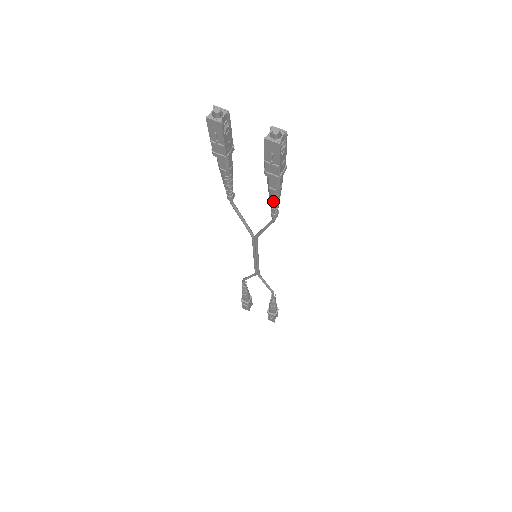
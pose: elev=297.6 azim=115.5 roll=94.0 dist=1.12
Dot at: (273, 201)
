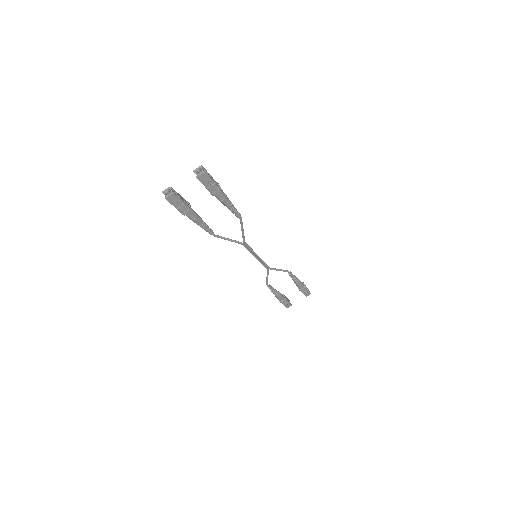
Dot at: (230, 207)
